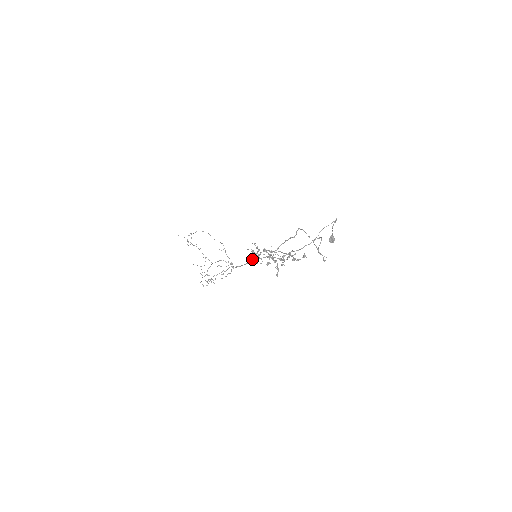
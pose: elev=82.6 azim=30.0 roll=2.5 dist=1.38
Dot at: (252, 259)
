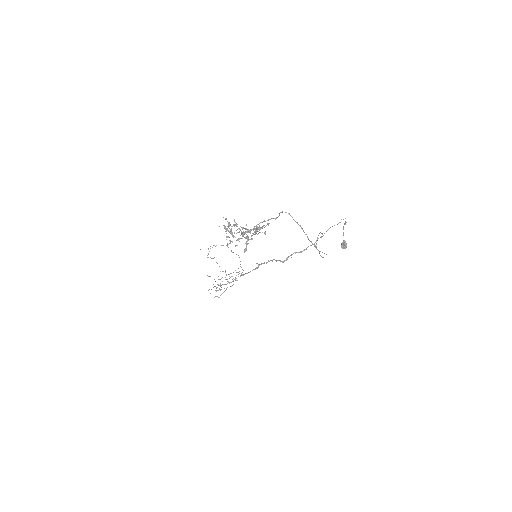
Dot at: (257, 263)
